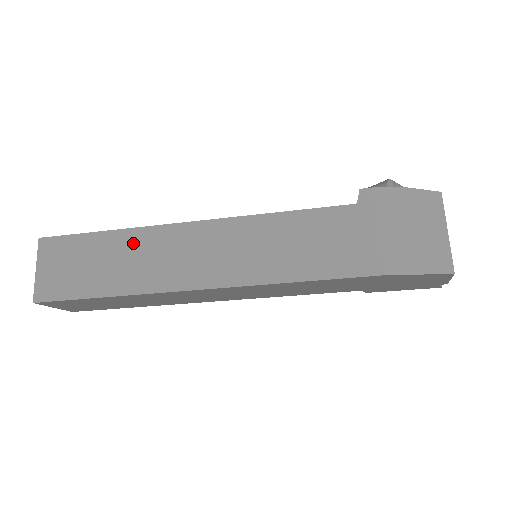
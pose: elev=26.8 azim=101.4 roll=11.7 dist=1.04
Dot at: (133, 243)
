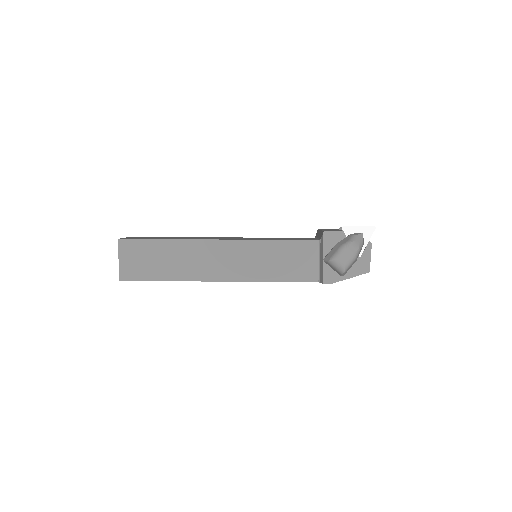
Dot at: occluded
